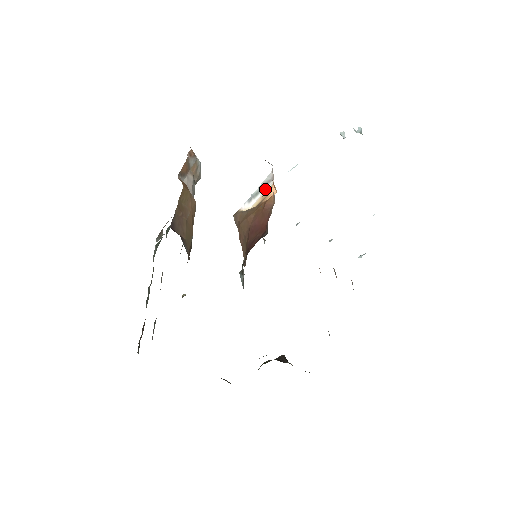
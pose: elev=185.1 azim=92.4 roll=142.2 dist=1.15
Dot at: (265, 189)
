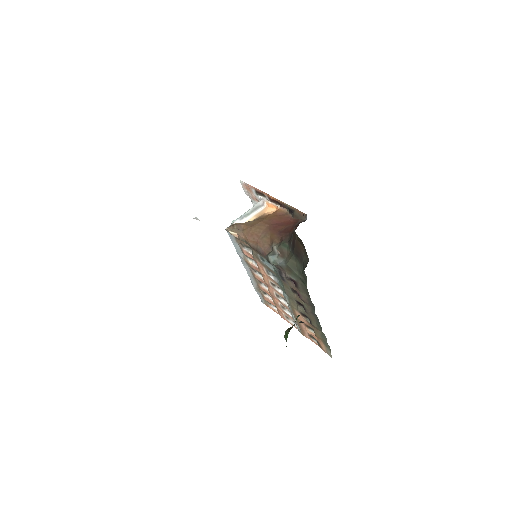
Dot at: (257, 211)
